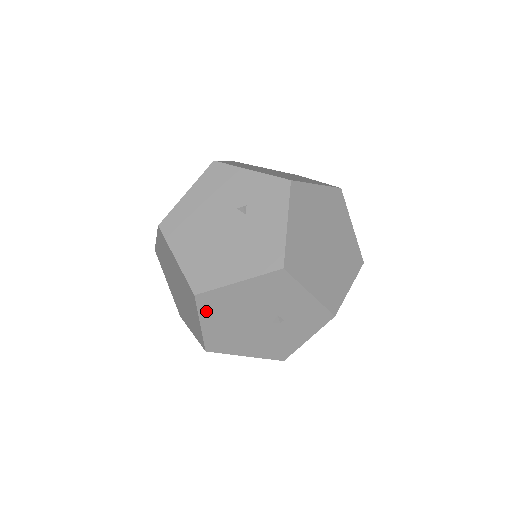
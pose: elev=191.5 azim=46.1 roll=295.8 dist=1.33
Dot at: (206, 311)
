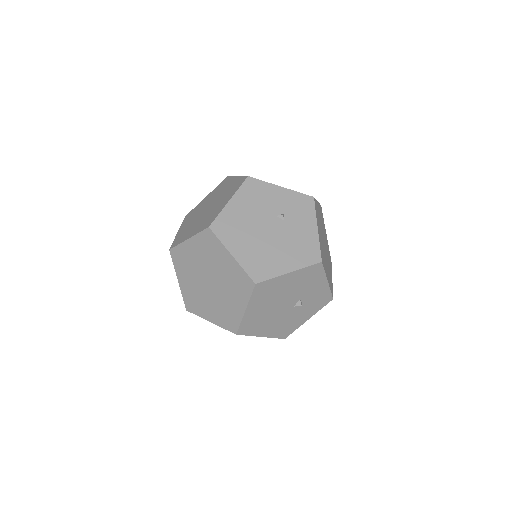
Dot at: (256, 298)
